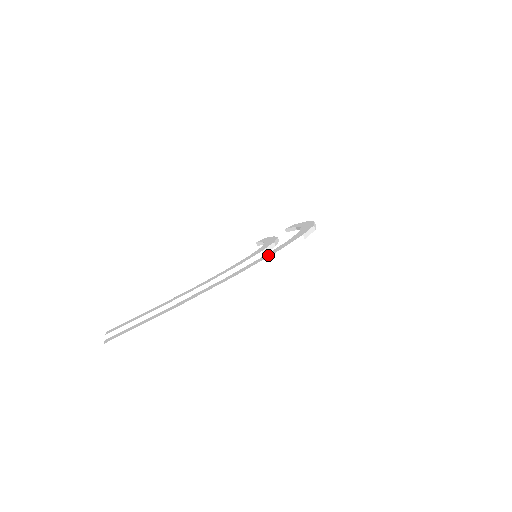
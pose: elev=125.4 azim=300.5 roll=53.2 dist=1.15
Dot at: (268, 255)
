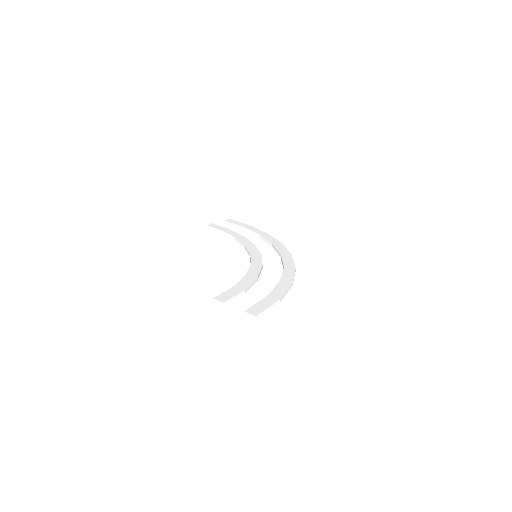
Dot at: (291, 269)
